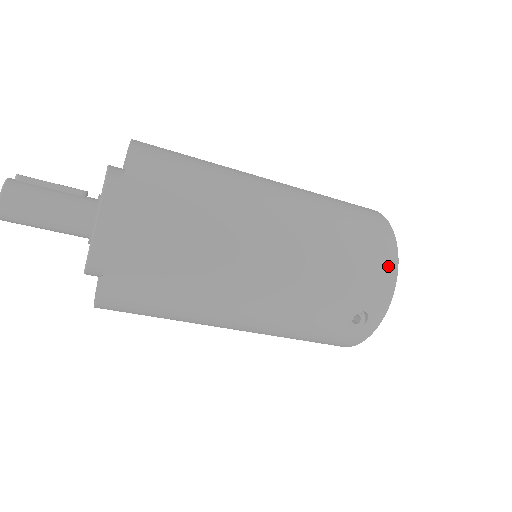
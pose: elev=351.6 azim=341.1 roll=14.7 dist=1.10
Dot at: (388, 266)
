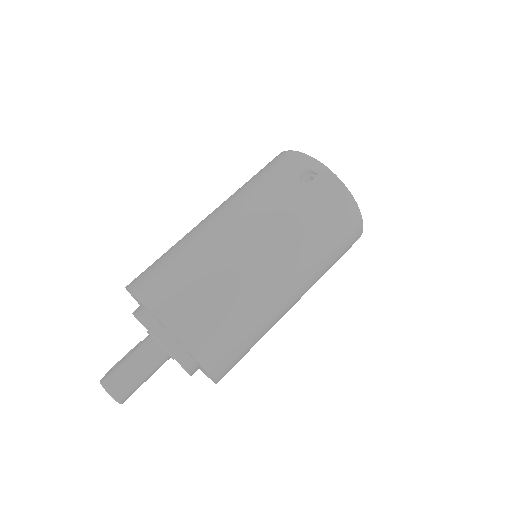
Dot at: (283, 156)
